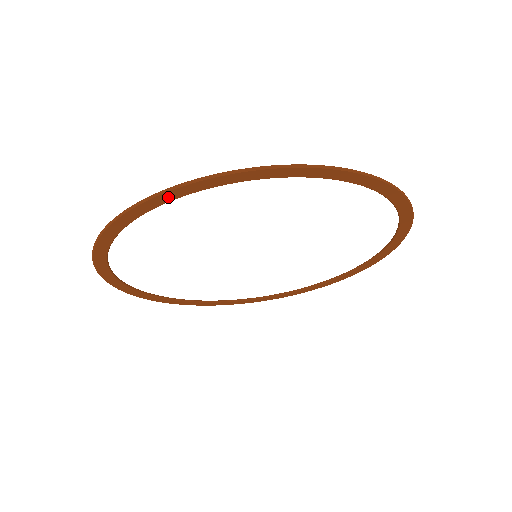
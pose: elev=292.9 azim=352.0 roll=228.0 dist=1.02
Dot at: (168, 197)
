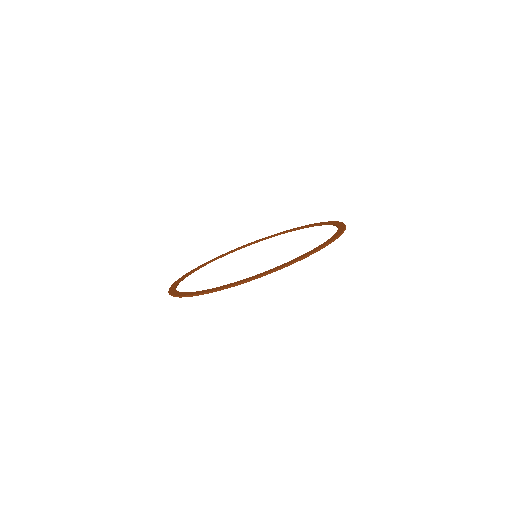
Dot at: occluded
